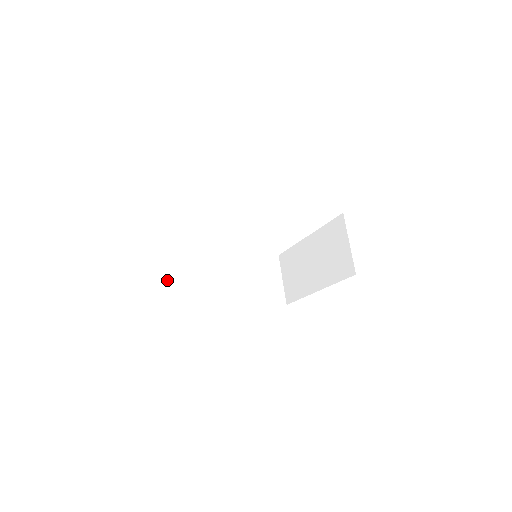
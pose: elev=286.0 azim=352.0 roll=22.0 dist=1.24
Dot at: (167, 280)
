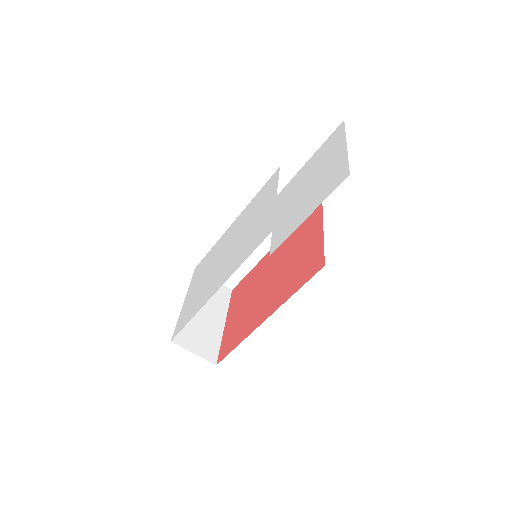
Dot at: occluded
